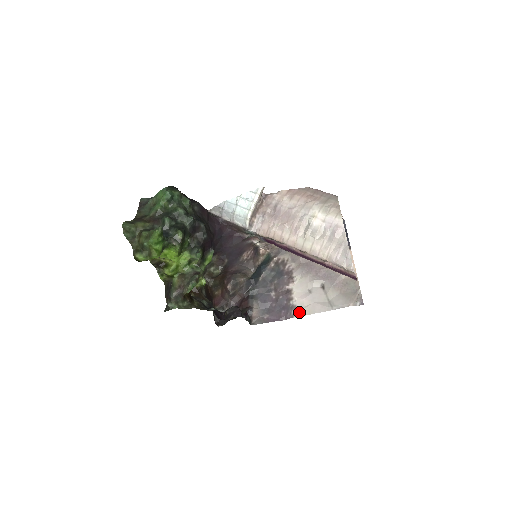
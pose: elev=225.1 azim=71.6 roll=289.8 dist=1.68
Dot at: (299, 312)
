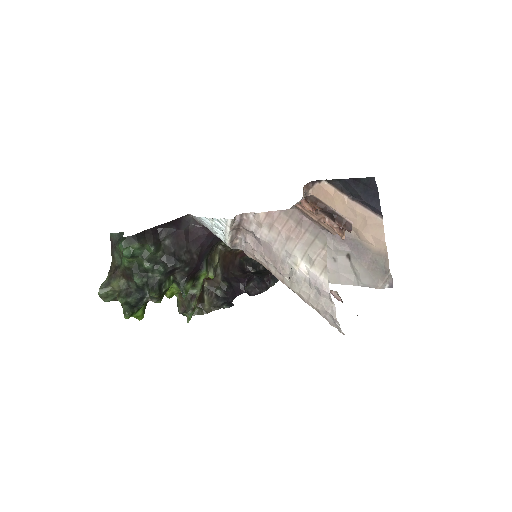
Dot at: occluded
